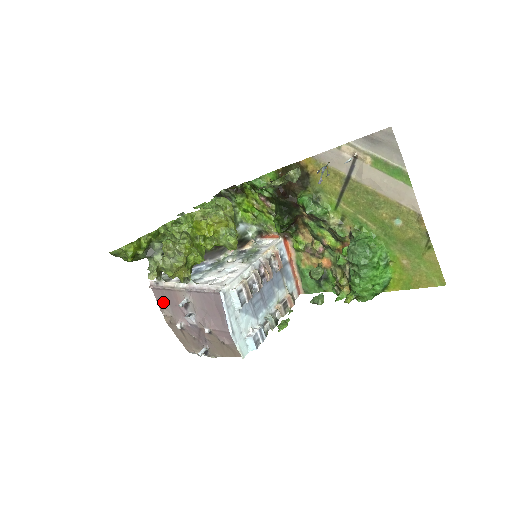
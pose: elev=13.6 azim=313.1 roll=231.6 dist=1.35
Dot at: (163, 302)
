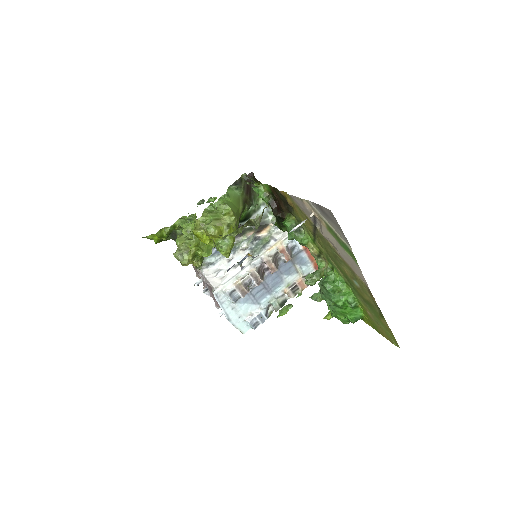
Dot at: (195, 268)
